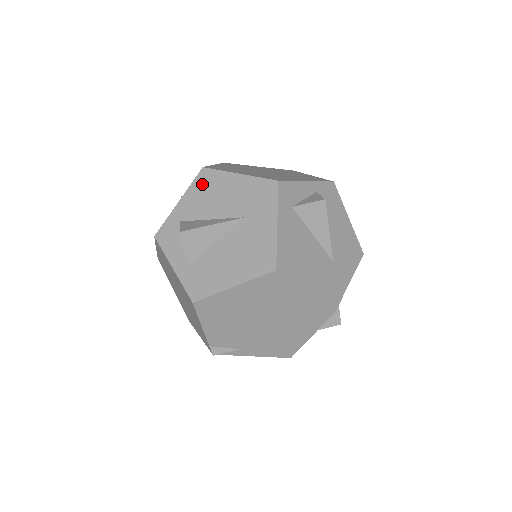
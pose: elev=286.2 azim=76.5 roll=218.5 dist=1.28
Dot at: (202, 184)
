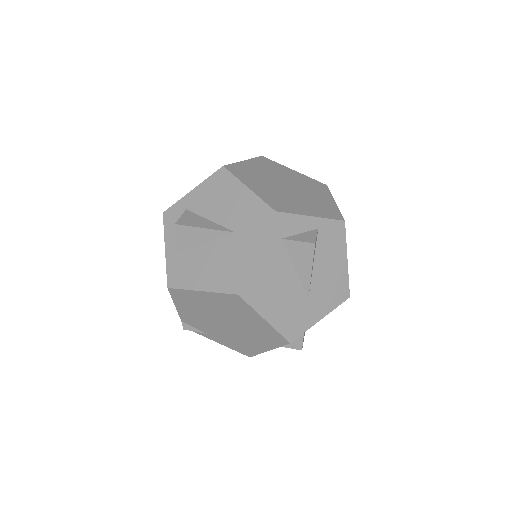
Dot at: (216, 182)
